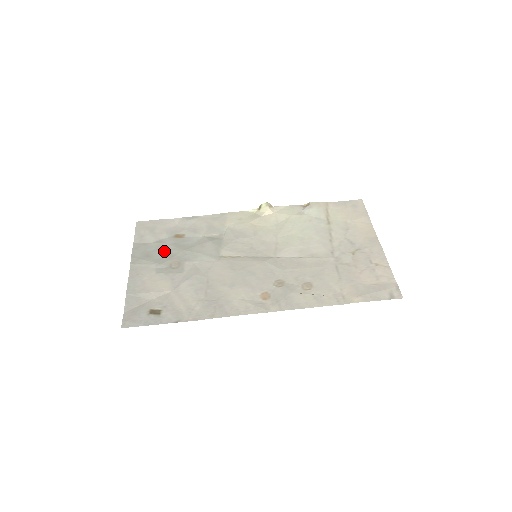
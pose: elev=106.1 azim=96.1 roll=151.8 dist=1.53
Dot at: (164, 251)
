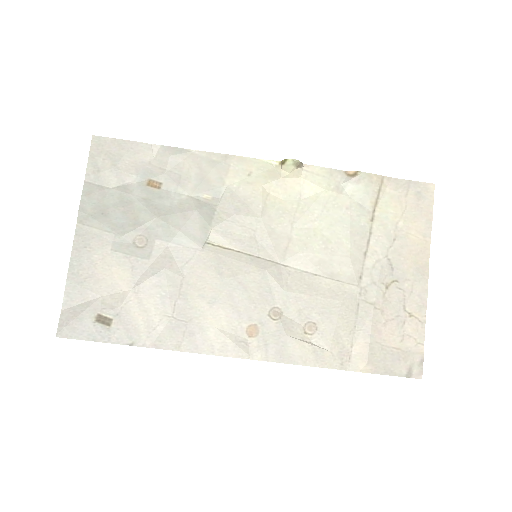
Dot at: (128, 211)
